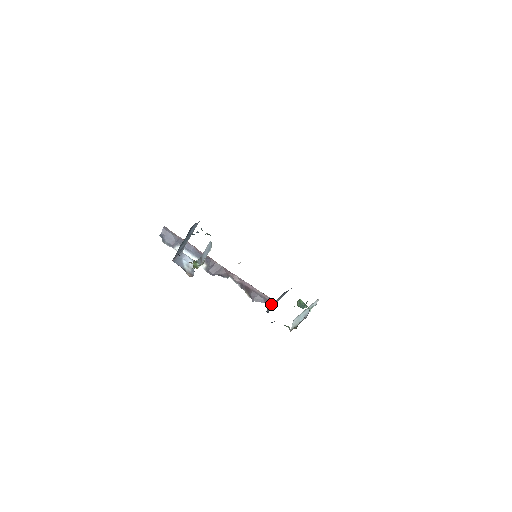
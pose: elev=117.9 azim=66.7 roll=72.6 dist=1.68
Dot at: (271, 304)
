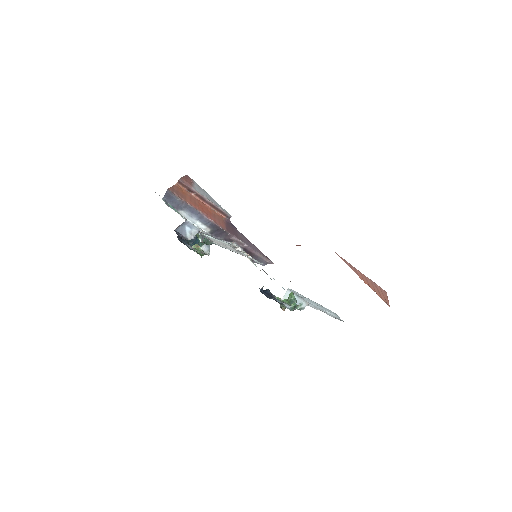
Dot at: occluded
